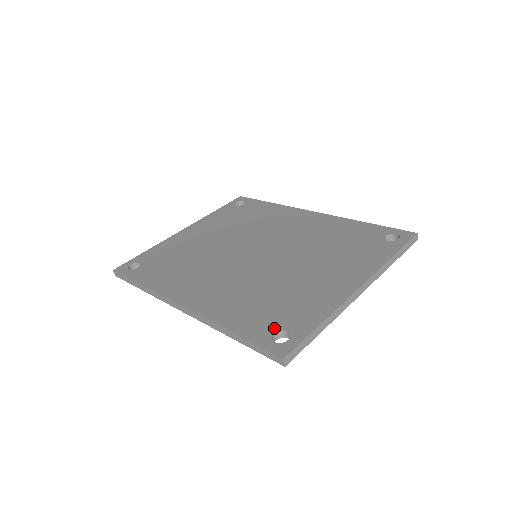
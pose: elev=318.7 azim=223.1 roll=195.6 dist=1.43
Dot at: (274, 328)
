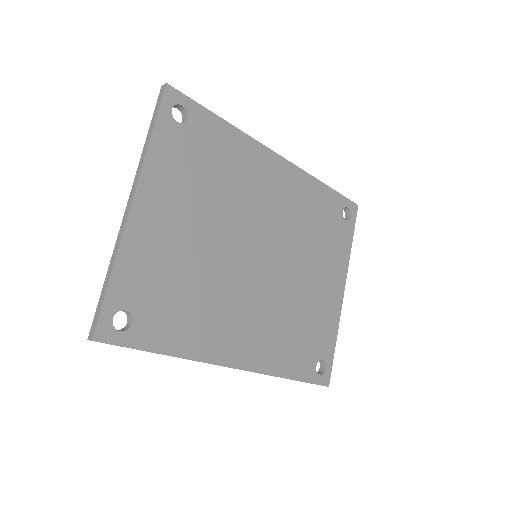
Dot at: (315, 361)
